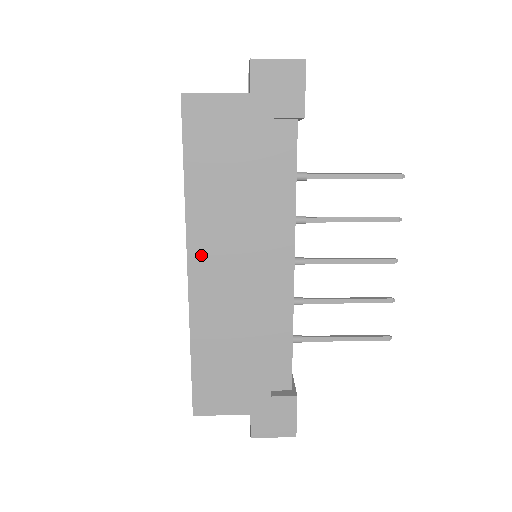
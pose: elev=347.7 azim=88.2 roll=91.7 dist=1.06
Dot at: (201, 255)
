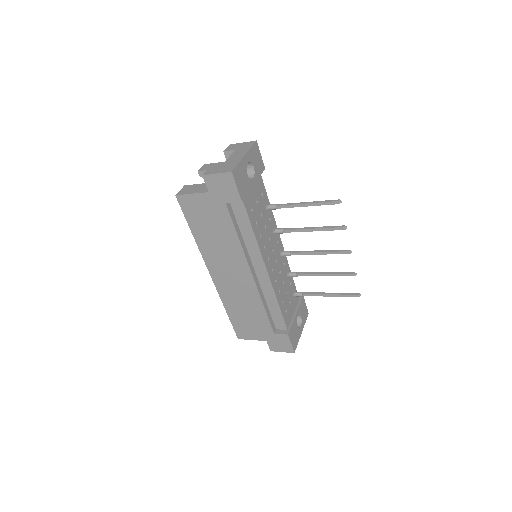
Dot at: (214, 269)
